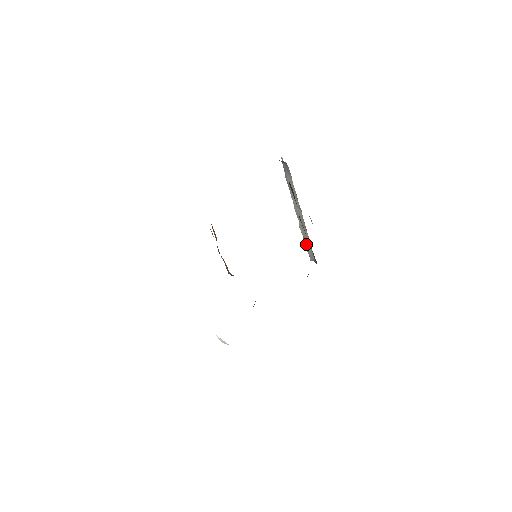
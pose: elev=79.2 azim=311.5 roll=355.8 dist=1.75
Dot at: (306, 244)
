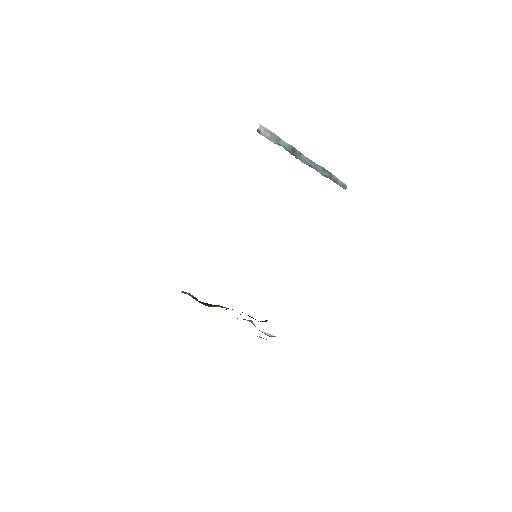
Dot at: occluded
